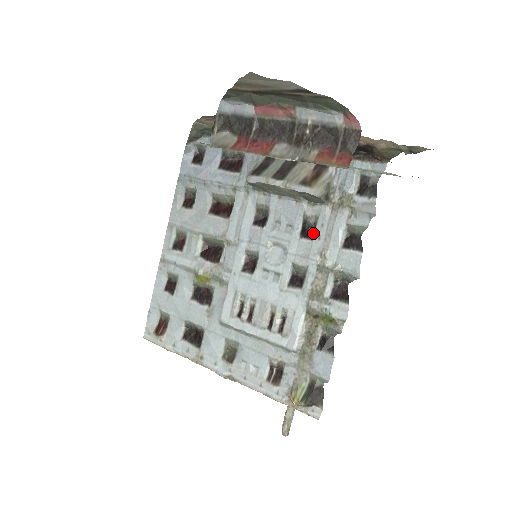
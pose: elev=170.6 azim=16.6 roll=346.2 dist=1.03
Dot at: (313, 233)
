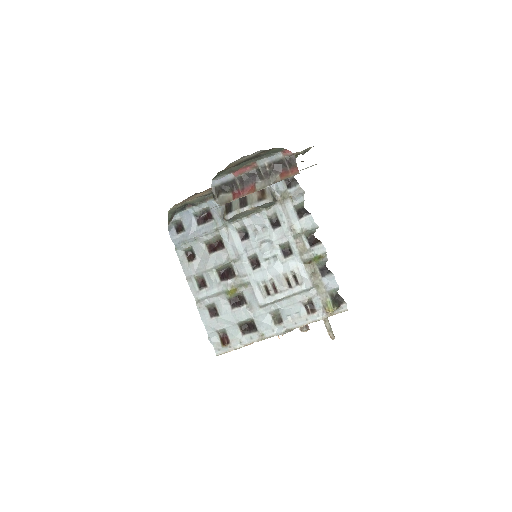
Dot at: (279, 223)
